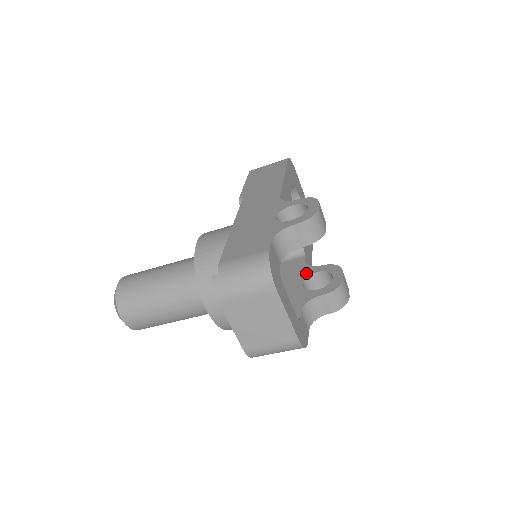
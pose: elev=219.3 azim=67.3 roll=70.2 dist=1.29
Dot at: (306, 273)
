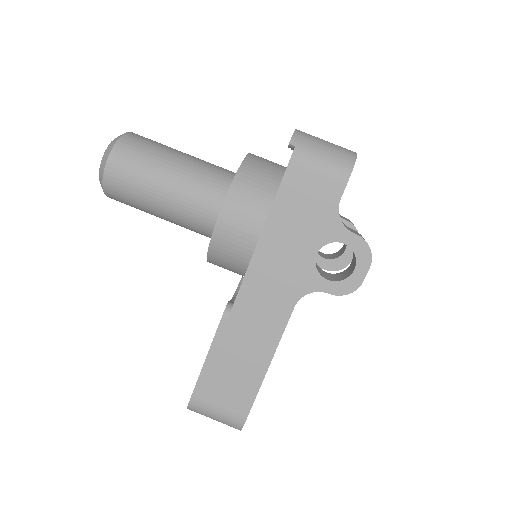
Dot at: occluded
